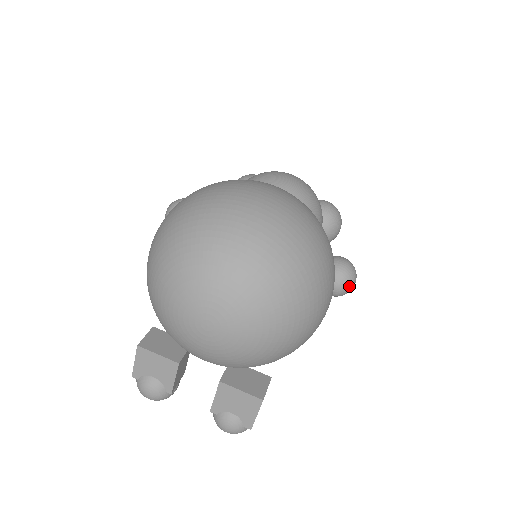
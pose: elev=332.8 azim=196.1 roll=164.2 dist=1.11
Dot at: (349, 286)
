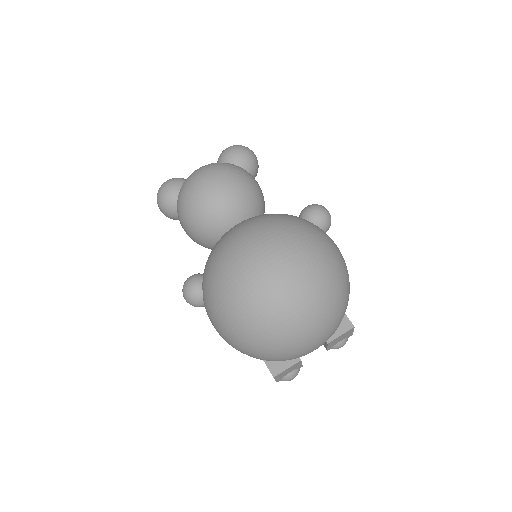
Dot at: occluded
